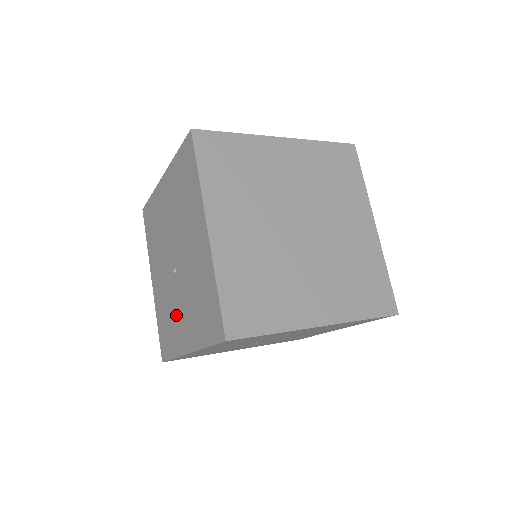
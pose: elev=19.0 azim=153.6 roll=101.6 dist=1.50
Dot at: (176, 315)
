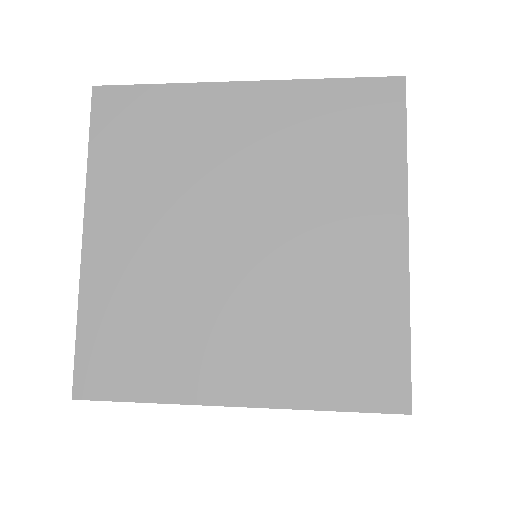
Dot at: occluded
